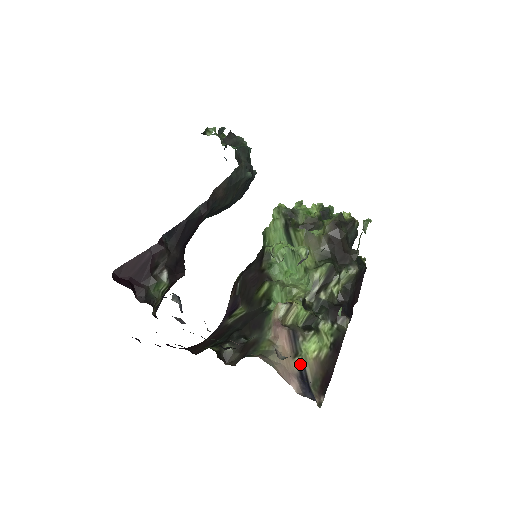
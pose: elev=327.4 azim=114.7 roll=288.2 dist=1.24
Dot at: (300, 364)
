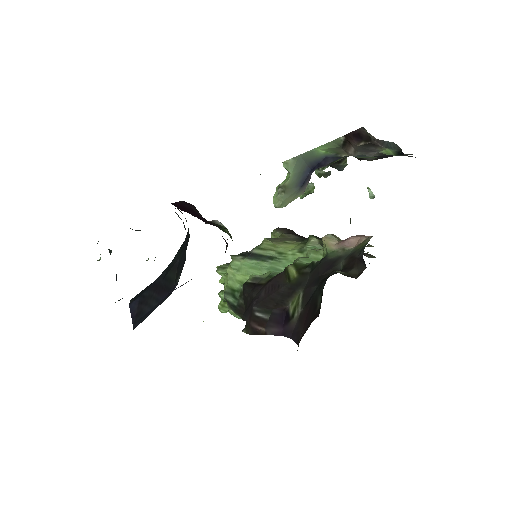
Dot at: occluded
